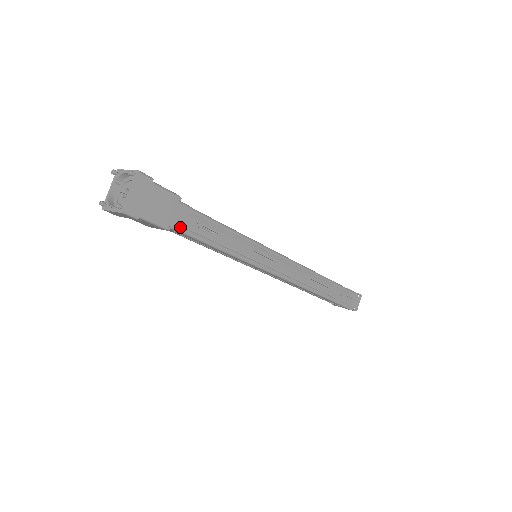
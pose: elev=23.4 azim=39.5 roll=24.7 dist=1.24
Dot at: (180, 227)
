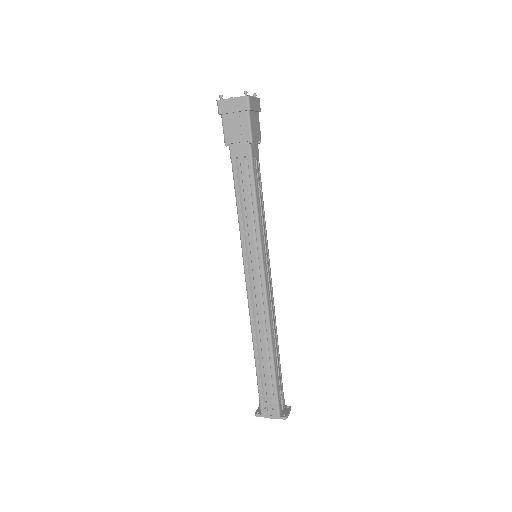
Dot at: (253, 154)
